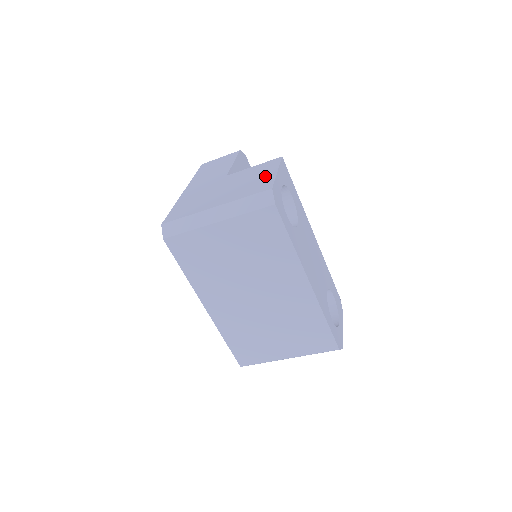
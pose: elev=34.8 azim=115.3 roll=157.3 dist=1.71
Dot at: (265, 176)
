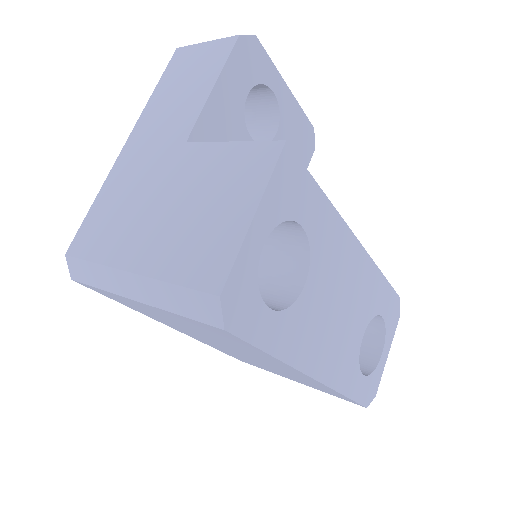
Dot at: (229, 217)
